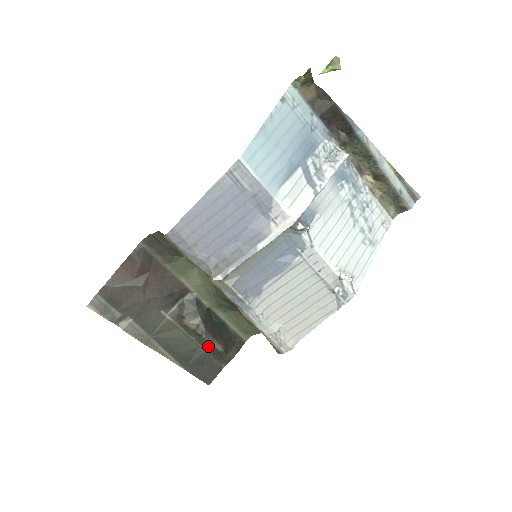
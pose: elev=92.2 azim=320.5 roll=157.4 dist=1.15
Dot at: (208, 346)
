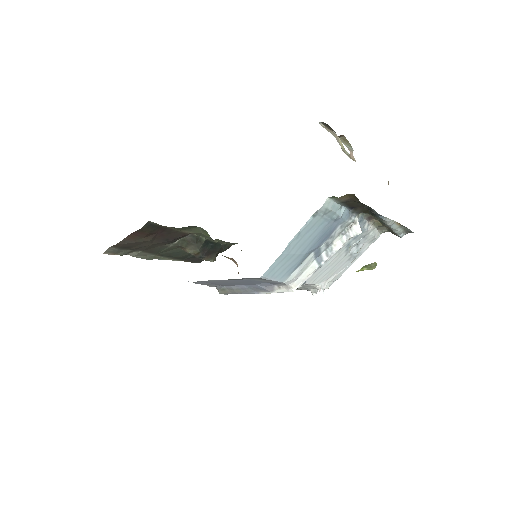
Dot at: occluded
